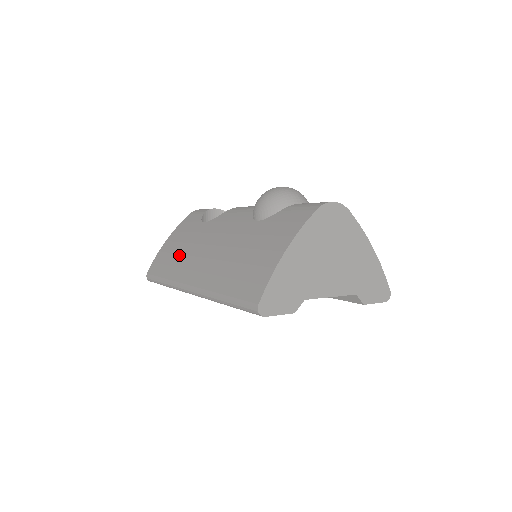
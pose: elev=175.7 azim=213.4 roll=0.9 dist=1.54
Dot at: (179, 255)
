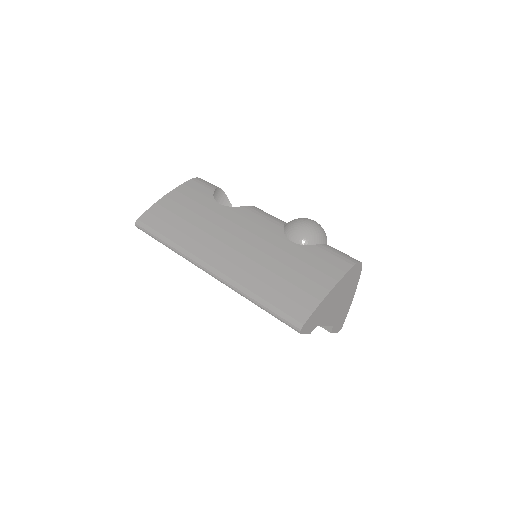
Dot at: (192, 225)
